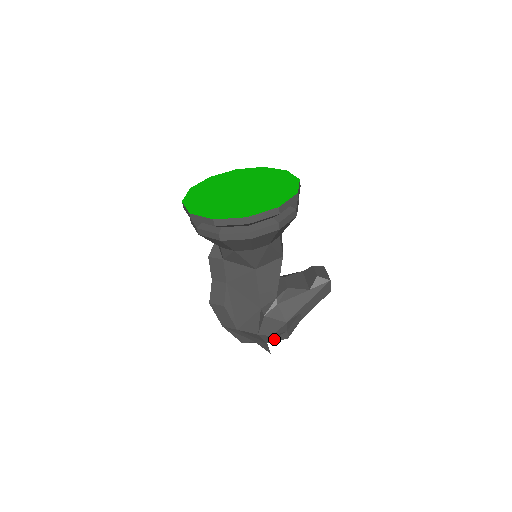
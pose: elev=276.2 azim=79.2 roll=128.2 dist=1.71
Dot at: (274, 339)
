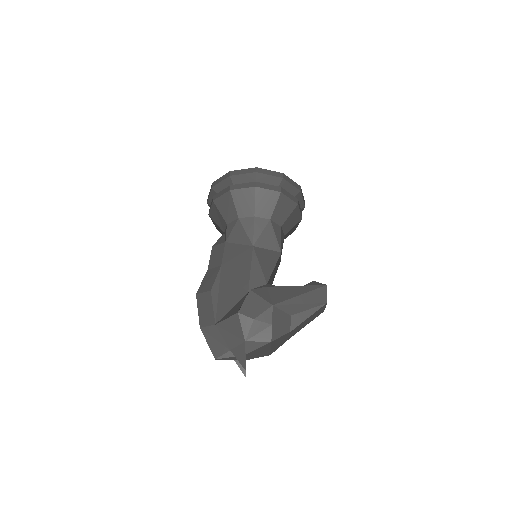
Dot at: (255, 336)
